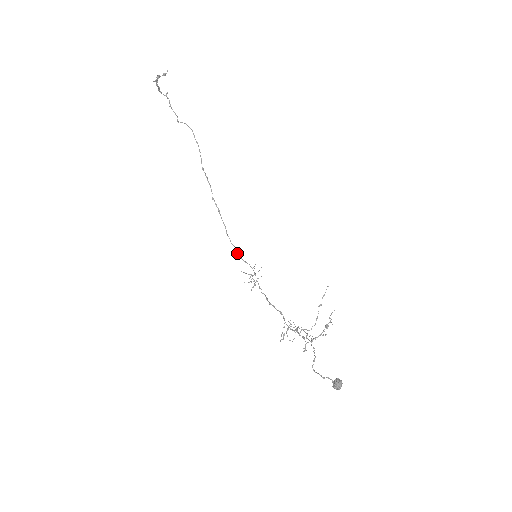
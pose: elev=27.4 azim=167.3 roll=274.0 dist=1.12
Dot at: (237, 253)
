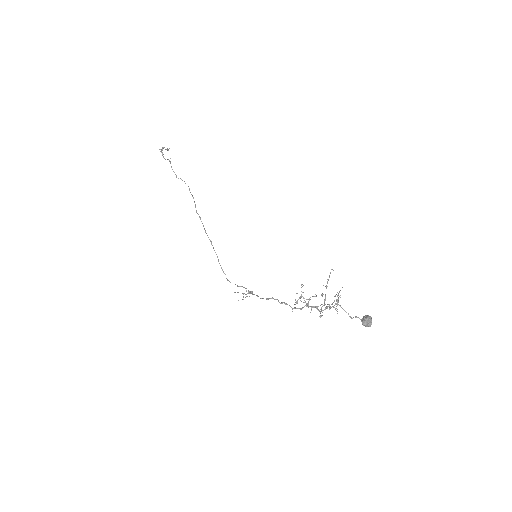
Dot at: (228, 280)
